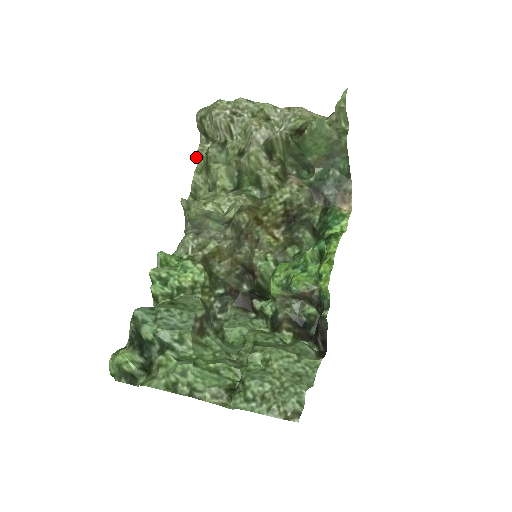
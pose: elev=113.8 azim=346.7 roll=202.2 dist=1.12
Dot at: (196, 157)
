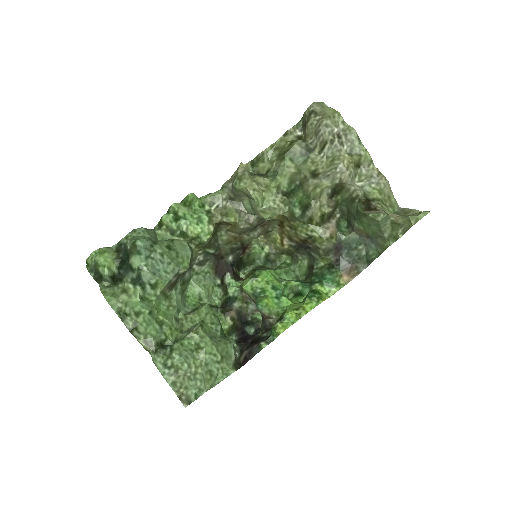
Dot at: (282, 135)
